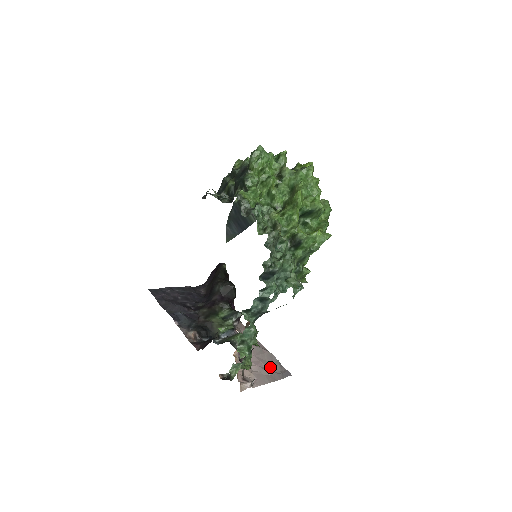
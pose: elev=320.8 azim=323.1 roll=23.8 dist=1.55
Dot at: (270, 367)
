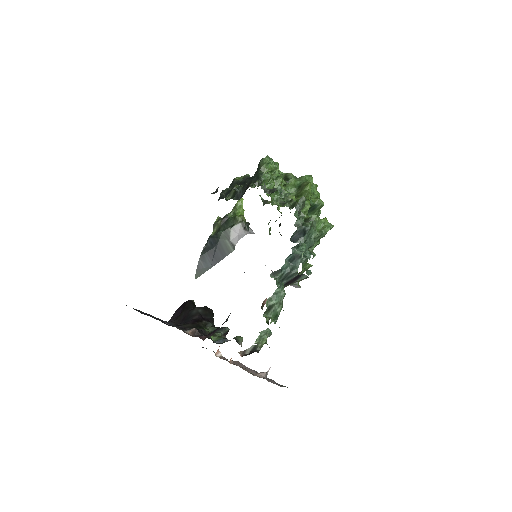
Dot at: occluded
